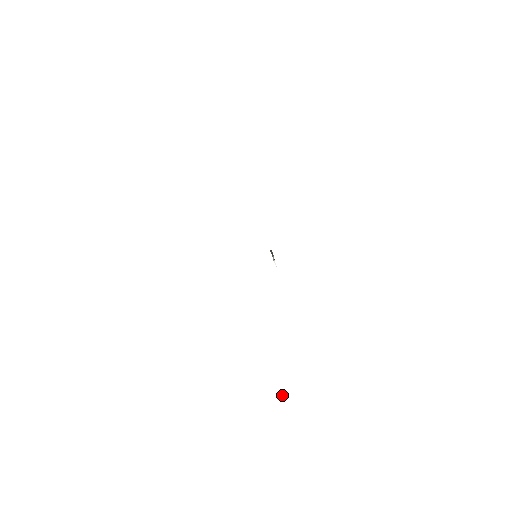
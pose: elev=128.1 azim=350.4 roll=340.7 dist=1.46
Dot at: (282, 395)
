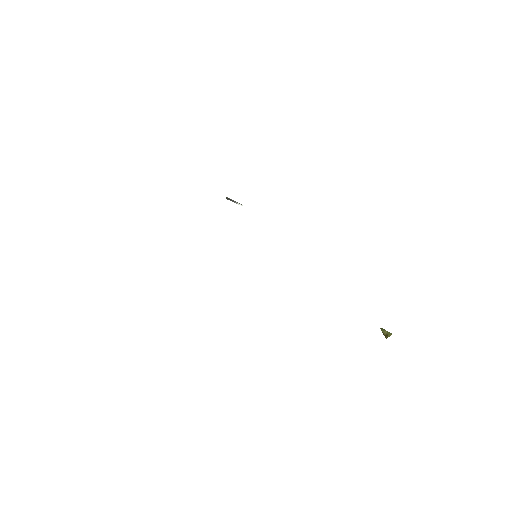
Dot at: (383, 332)
